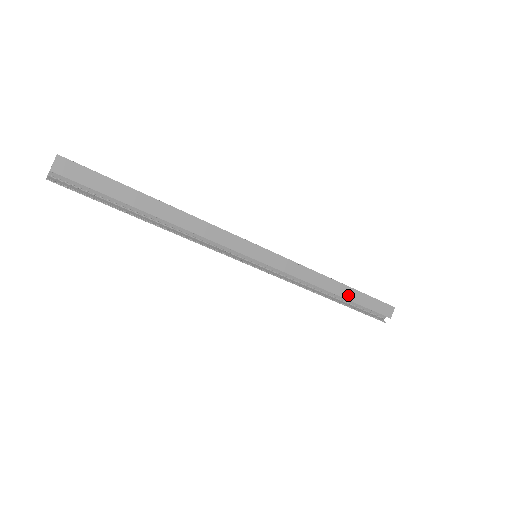
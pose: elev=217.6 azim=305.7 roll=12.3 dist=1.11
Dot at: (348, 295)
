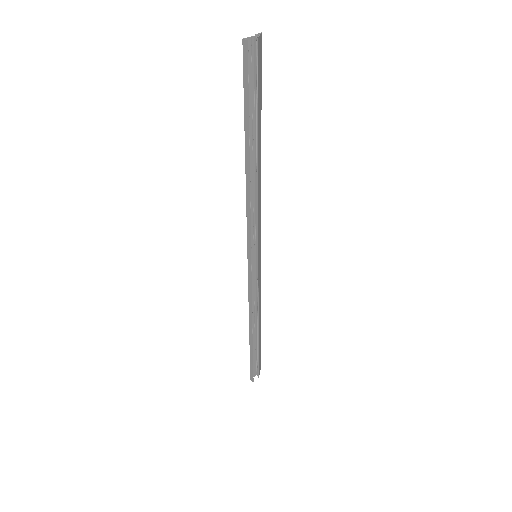
Dot at: (259, 337)
